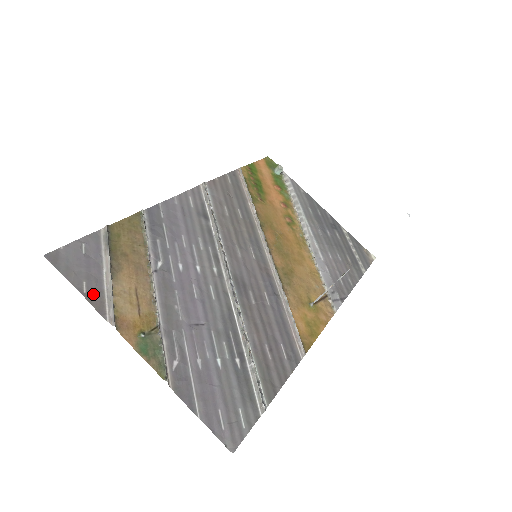
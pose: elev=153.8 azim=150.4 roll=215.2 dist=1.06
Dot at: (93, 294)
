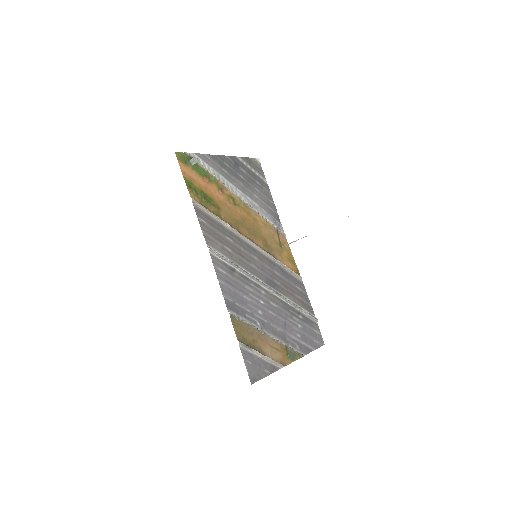
Dot at: (270, 369)
